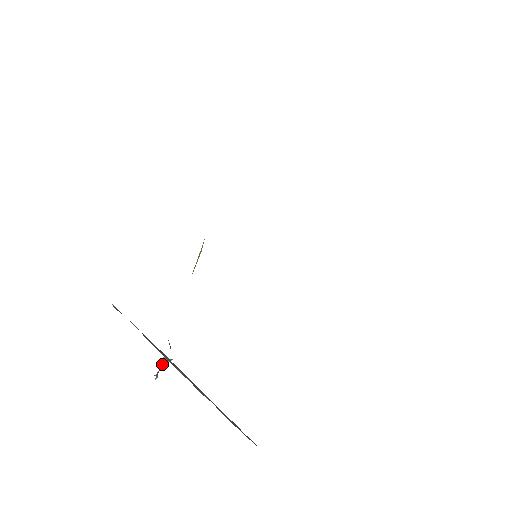
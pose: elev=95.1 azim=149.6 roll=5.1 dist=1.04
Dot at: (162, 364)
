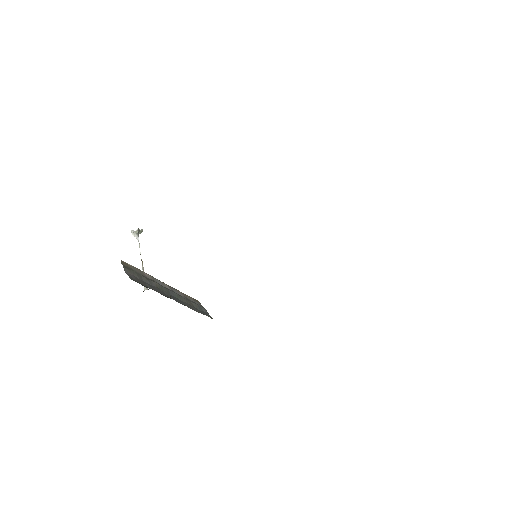
Dot at: (136, 238)
